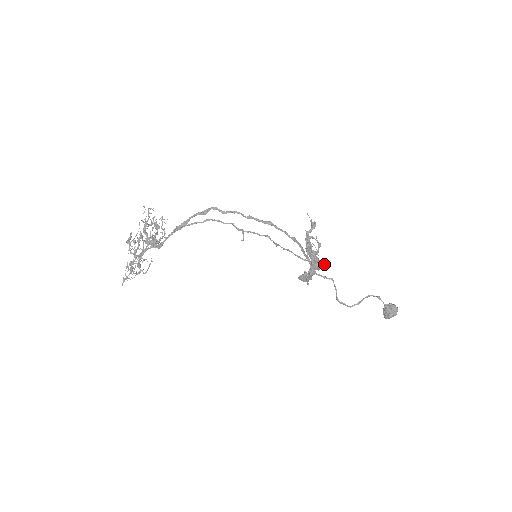
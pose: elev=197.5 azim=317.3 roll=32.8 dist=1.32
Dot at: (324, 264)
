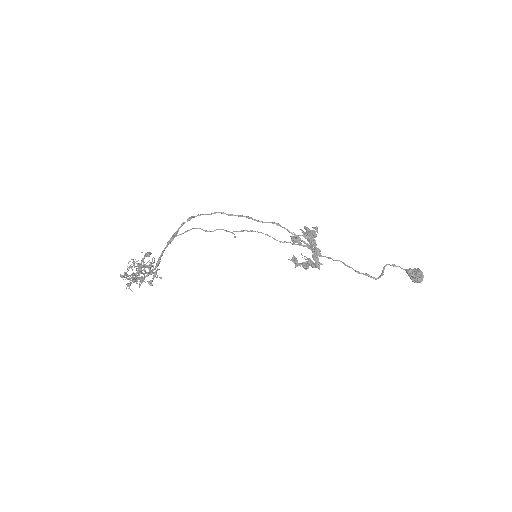
Dot at: (316, 227)
